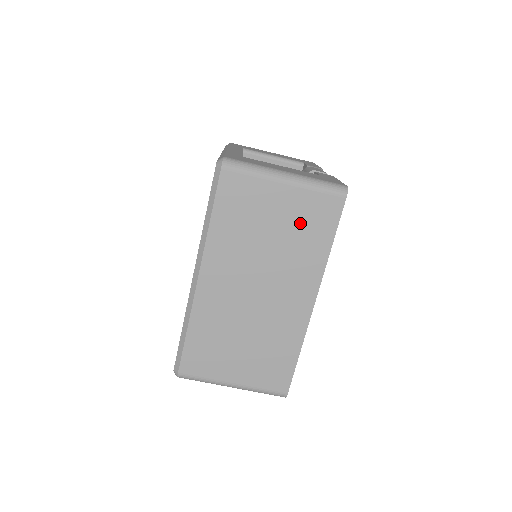
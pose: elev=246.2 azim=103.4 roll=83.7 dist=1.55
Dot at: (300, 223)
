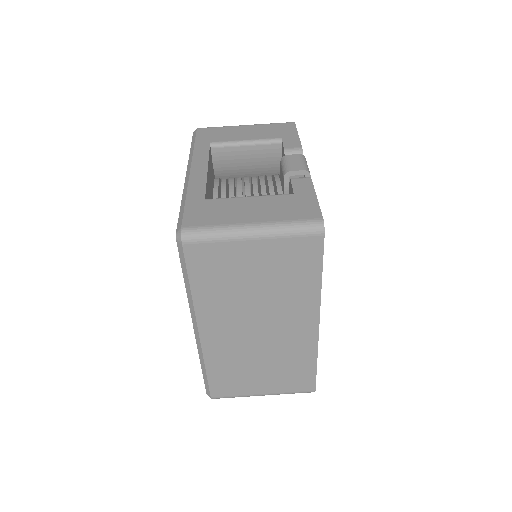
Dot at: (282, 268)
